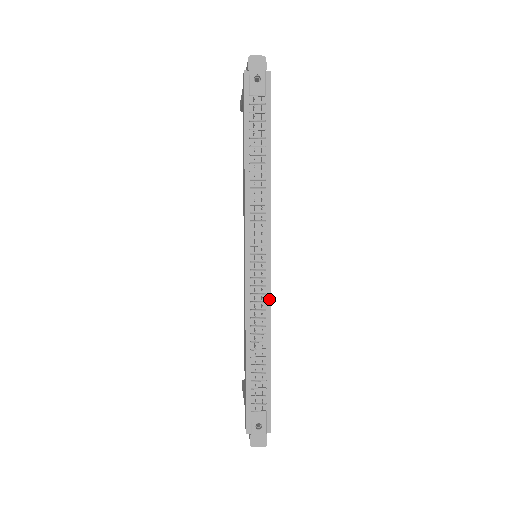
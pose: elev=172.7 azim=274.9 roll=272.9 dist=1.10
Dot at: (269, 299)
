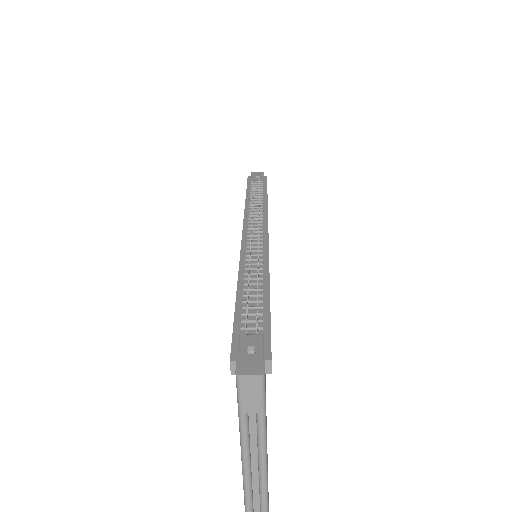
Dot at: (267, 254)
